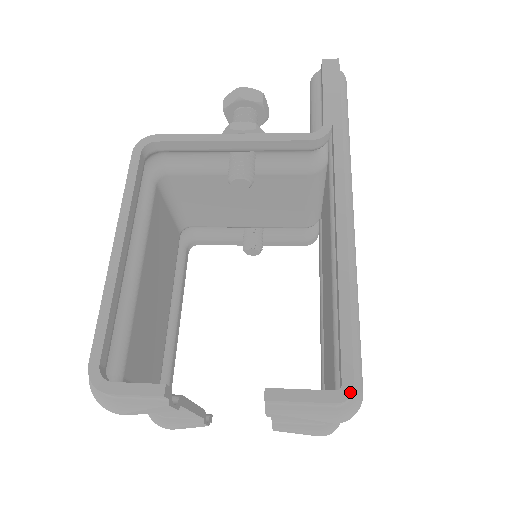
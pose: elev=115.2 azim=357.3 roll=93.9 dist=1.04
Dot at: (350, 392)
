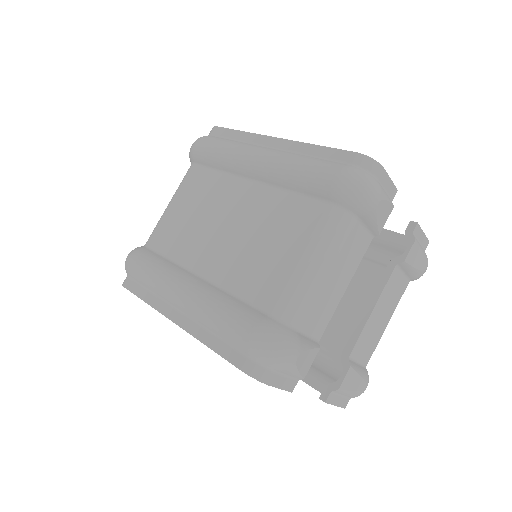
Dot at: occluded
